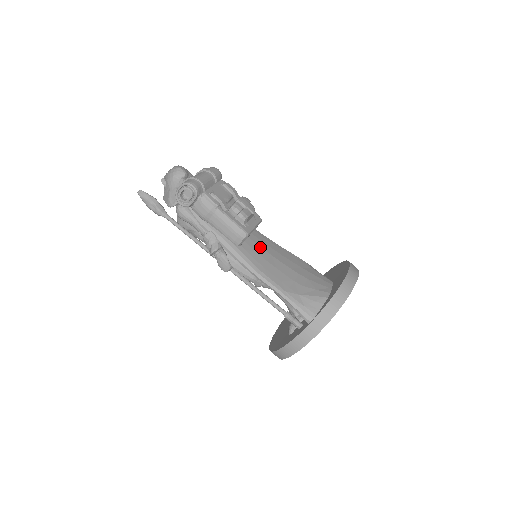
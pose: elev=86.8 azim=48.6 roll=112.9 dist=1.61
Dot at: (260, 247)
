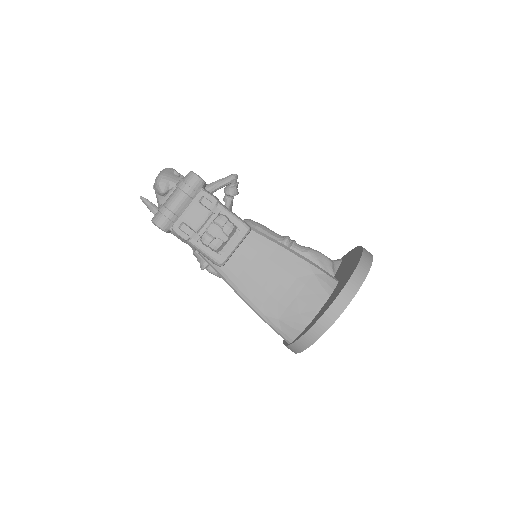
Dot at: (248, 260)
